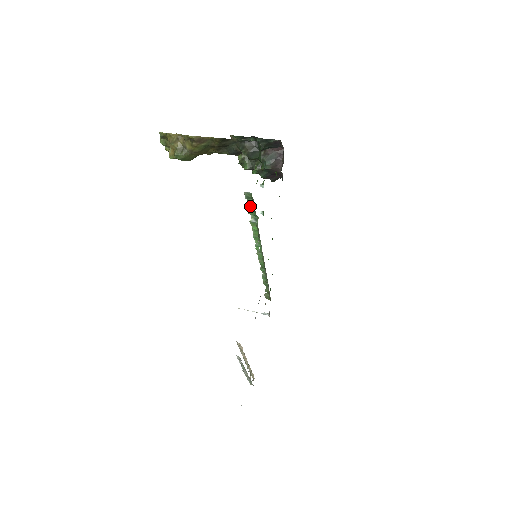
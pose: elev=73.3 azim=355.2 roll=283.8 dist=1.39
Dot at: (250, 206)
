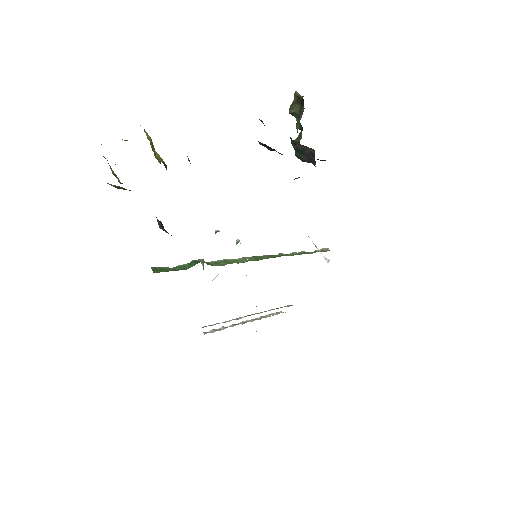
Dot at: (176, 268)
